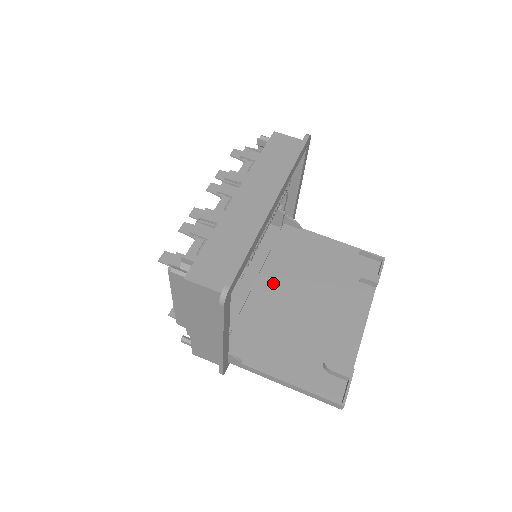
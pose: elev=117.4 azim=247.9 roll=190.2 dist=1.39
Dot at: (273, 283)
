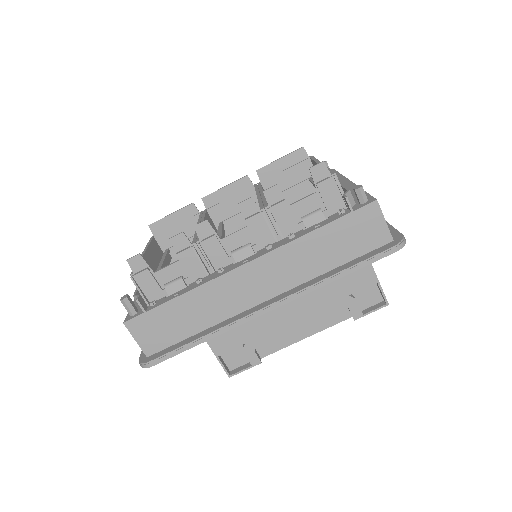
Dot at: occluded
